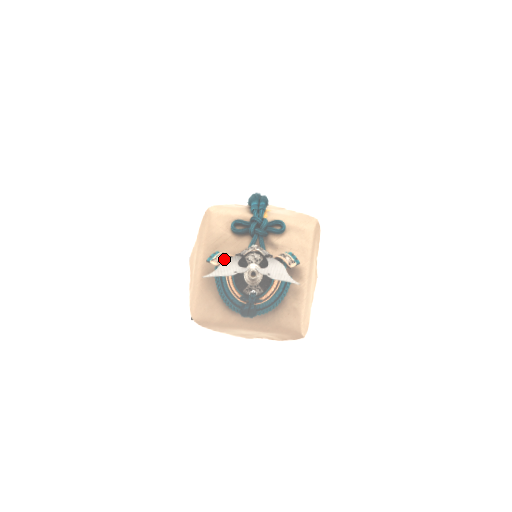
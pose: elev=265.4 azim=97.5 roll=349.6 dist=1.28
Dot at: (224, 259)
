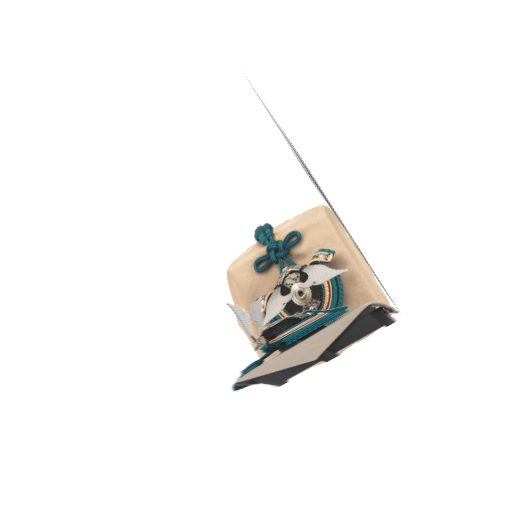
Dot at: occluded
